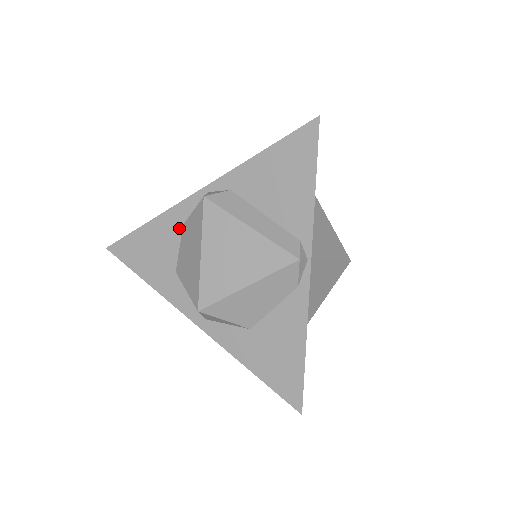
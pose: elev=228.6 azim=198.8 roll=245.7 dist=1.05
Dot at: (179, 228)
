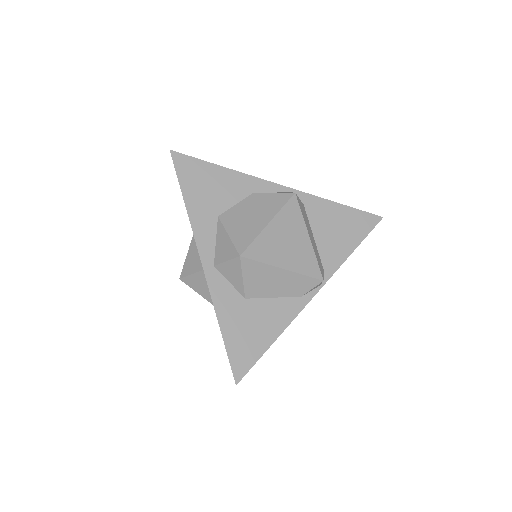
Dot at: (247, 193)
